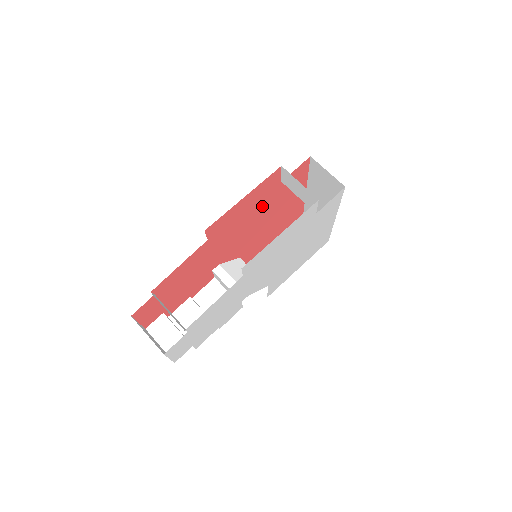
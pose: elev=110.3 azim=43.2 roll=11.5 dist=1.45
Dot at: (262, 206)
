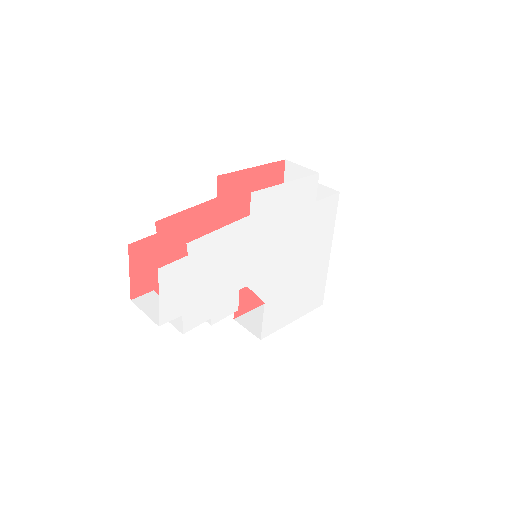
Dot at: occluded
